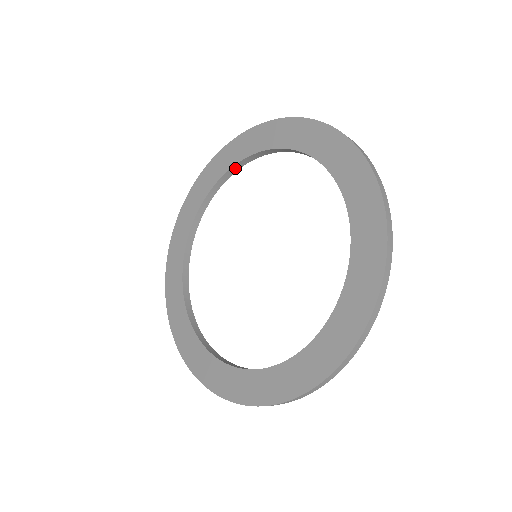
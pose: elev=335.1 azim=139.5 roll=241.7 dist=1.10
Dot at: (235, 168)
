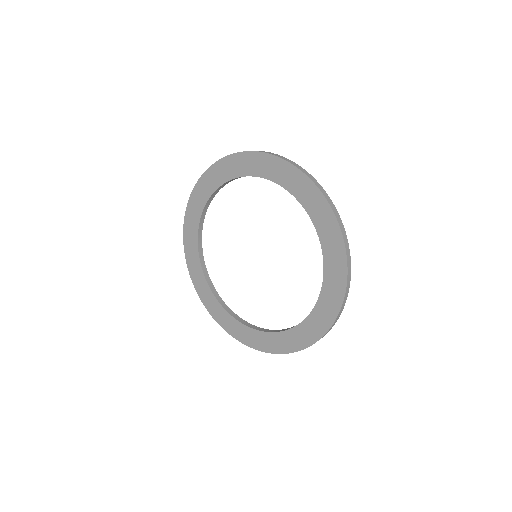
Dot at: (205, 209)
